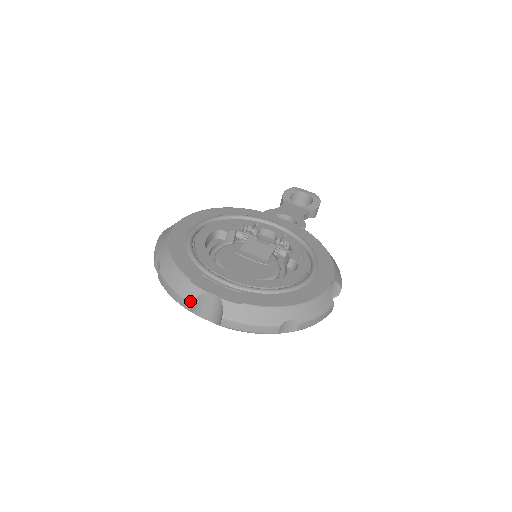
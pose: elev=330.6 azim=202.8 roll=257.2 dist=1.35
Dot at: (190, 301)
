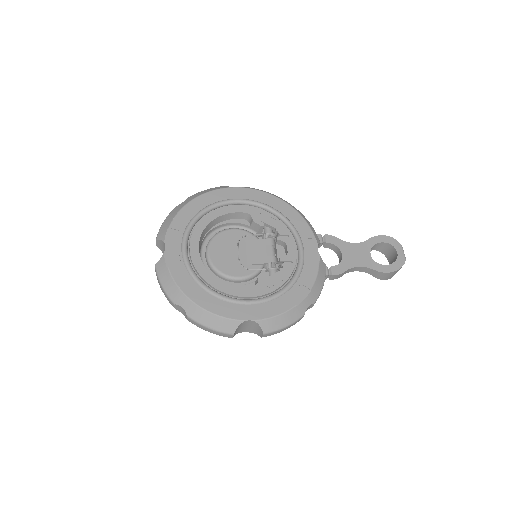
Dot at: (156, 239)
